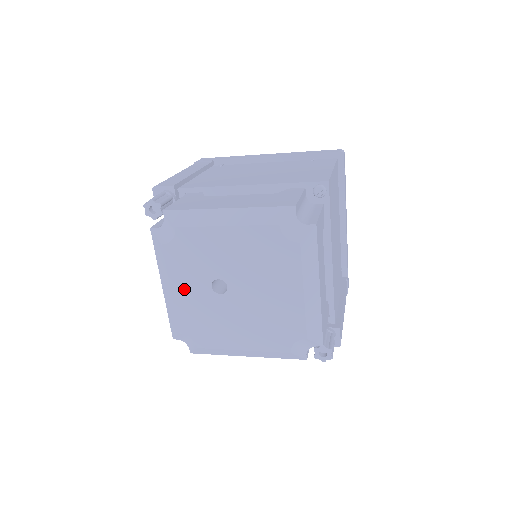
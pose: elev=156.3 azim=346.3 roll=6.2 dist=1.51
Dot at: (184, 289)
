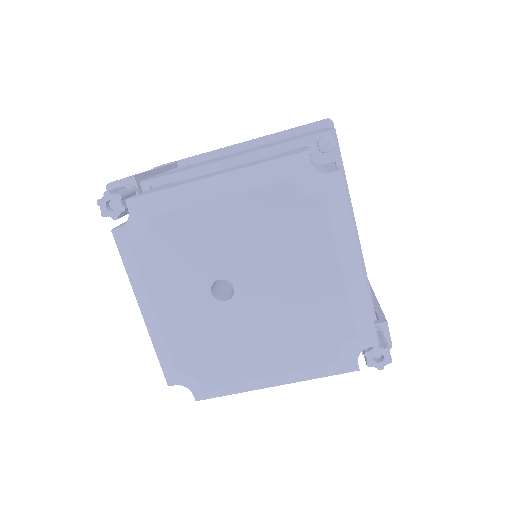
Dot at: (173, 306)
